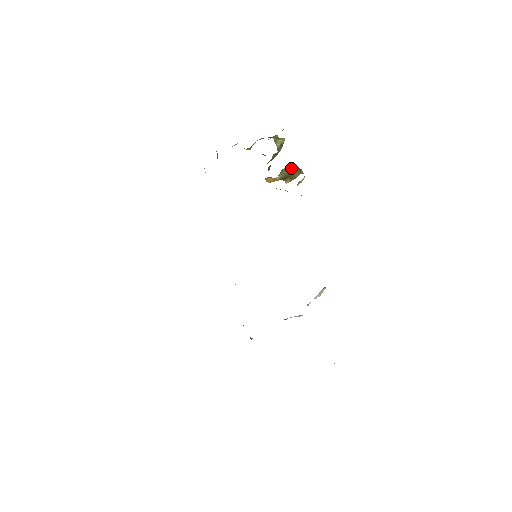
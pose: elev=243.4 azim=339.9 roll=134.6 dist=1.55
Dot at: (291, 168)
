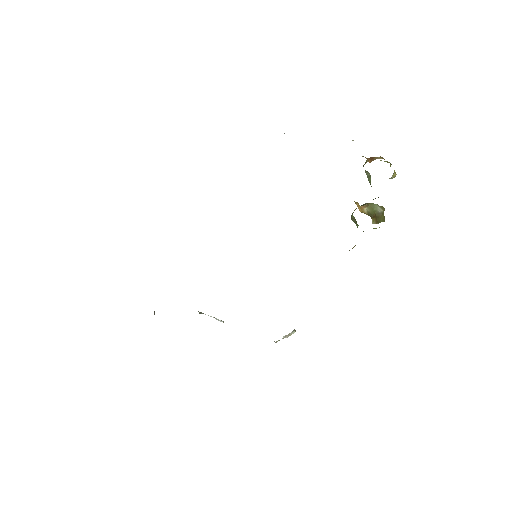
Dot at: (381, 208)
